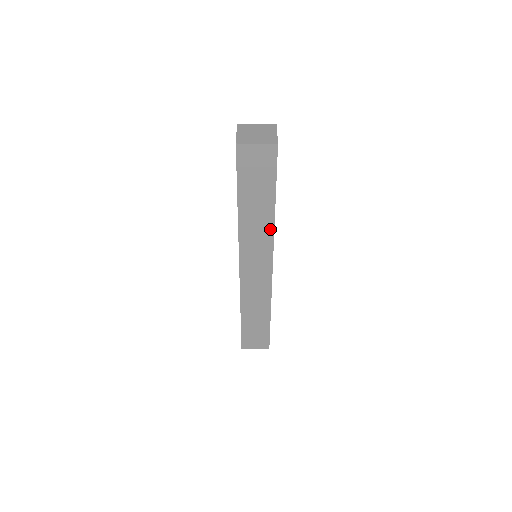
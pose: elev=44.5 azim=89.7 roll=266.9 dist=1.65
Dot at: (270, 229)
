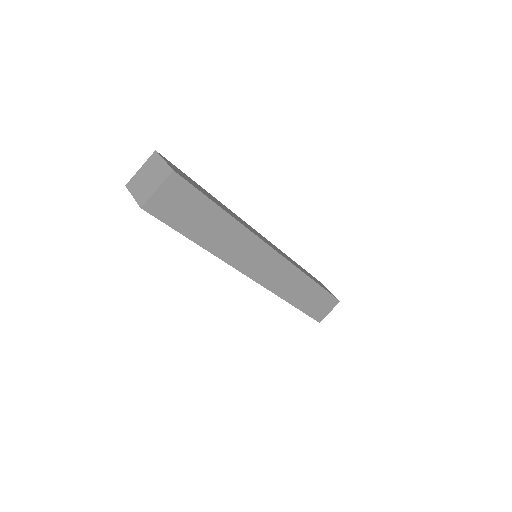
Dot at: (244, 232)
